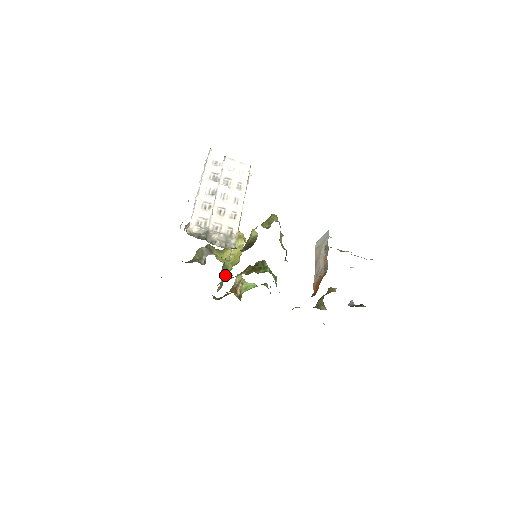
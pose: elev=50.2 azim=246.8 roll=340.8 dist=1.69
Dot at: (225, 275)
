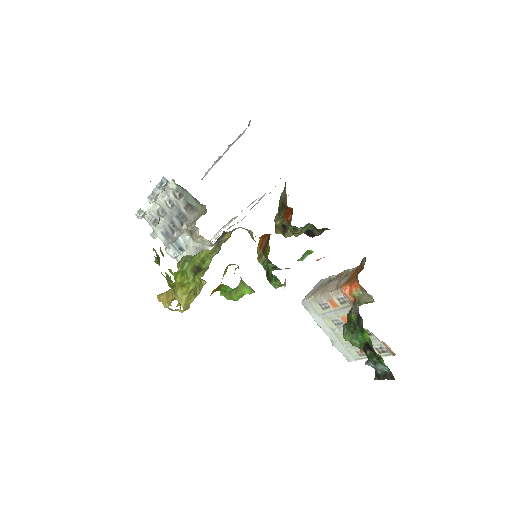
Dot at: occluded
